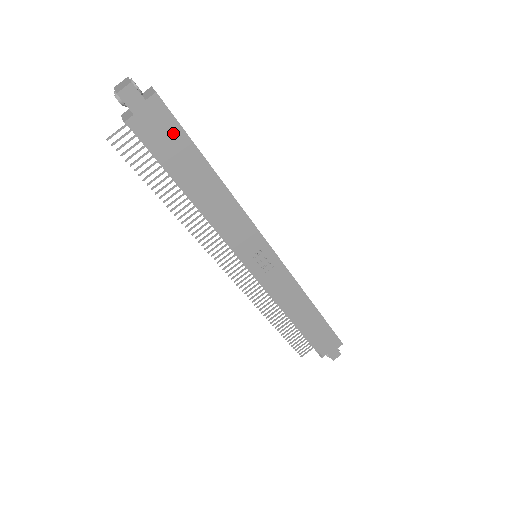
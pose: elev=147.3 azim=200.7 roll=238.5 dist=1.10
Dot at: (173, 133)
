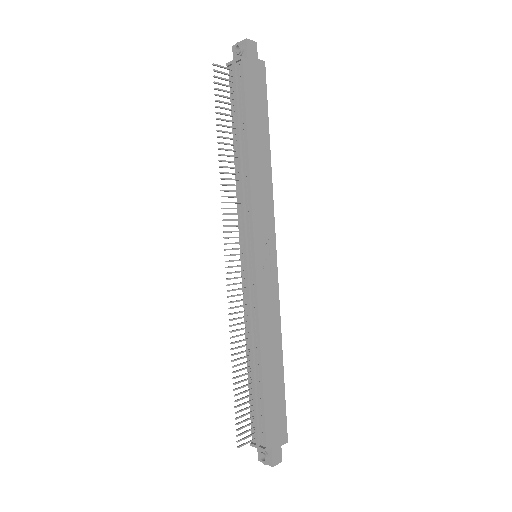
Dot at: (261, 93)
